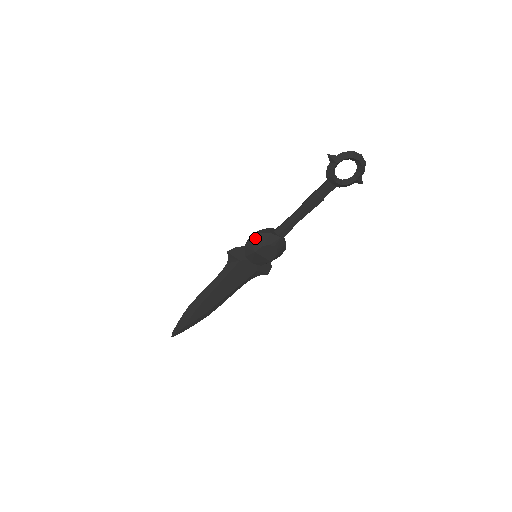
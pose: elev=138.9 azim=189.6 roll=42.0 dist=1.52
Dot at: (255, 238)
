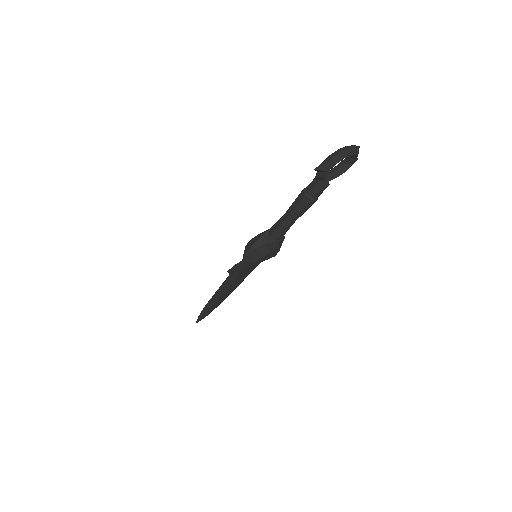
Dot at: (252, 253)
